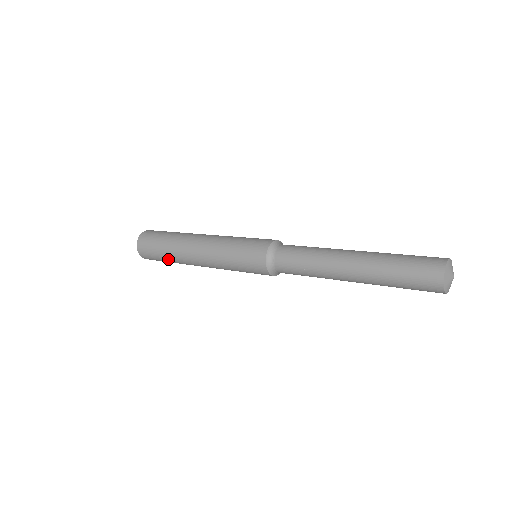
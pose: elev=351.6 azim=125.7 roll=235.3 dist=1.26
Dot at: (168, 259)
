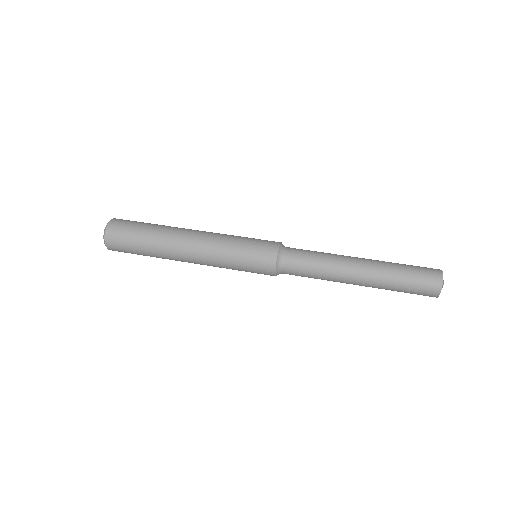
Dot at: occluded
